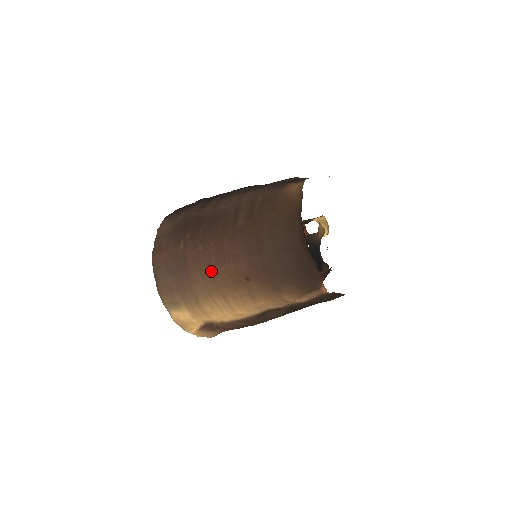
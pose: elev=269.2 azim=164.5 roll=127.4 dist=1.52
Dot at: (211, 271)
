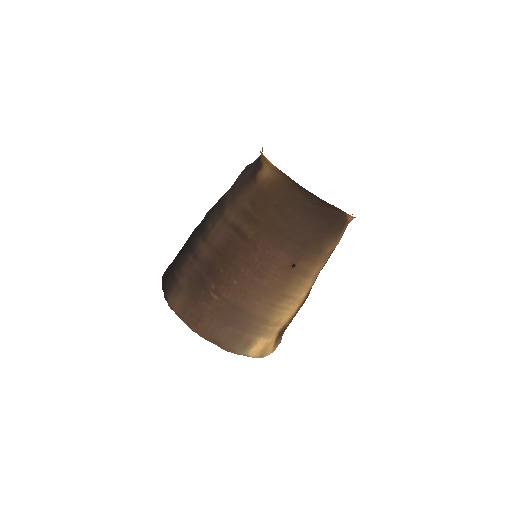
Dot at: (261, 288)
